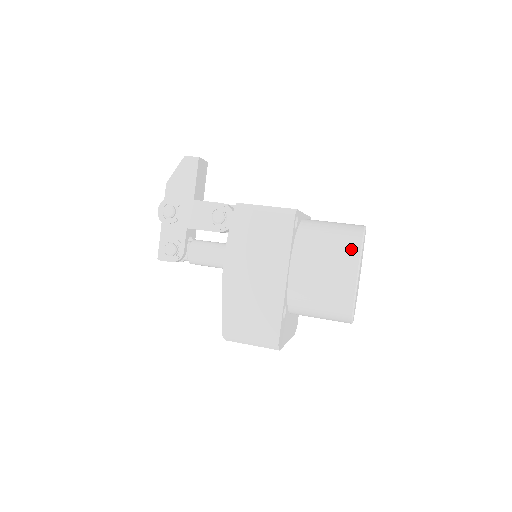
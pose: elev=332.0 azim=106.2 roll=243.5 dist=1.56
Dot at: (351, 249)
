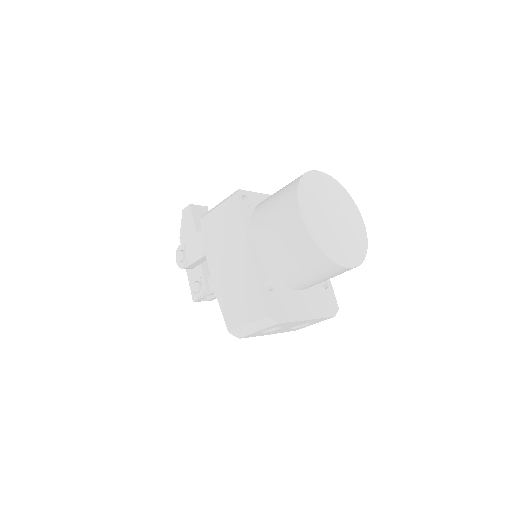
Dot at: (290, 193)
